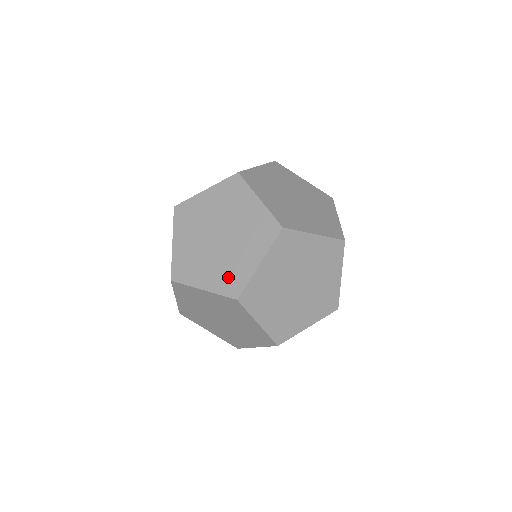
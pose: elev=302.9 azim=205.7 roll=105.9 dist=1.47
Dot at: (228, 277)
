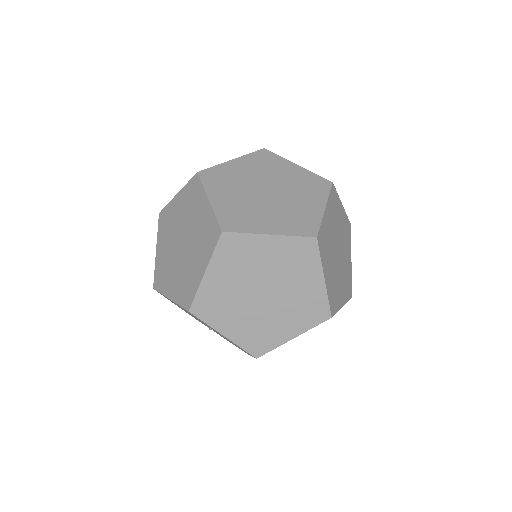
Dot at: (206, 239)
